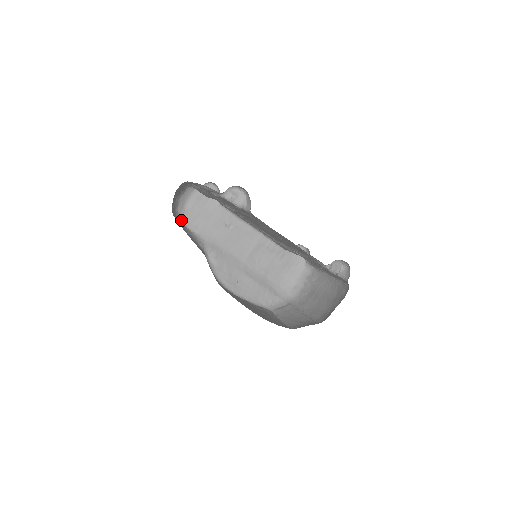
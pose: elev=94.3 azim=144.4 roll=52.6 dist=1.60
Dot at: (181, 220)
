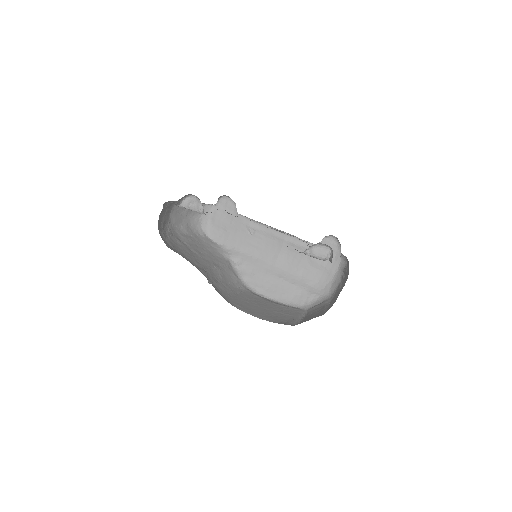
Dot at: (208, 236)
